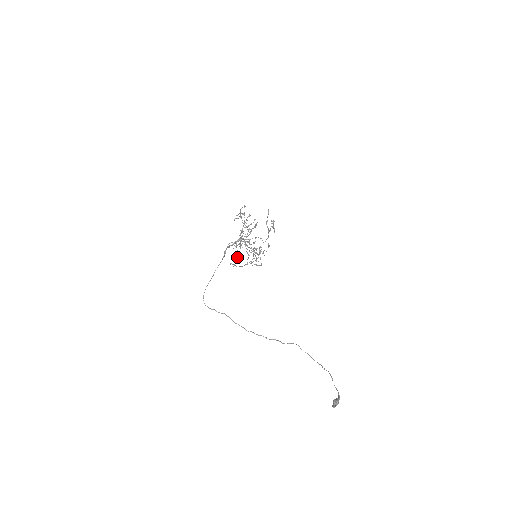
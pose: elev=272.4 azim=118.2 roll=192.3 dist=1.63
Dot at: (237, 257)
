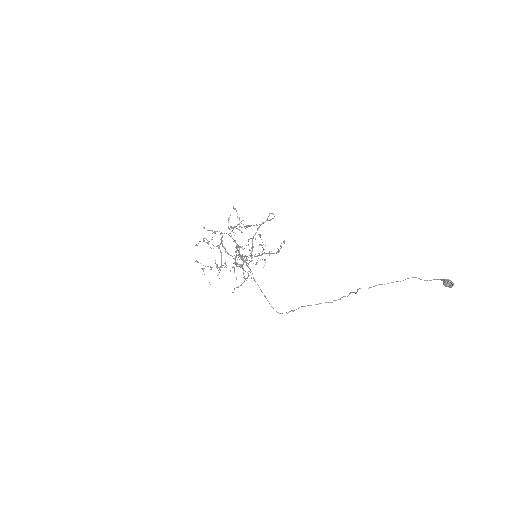
Dot at: occluded
